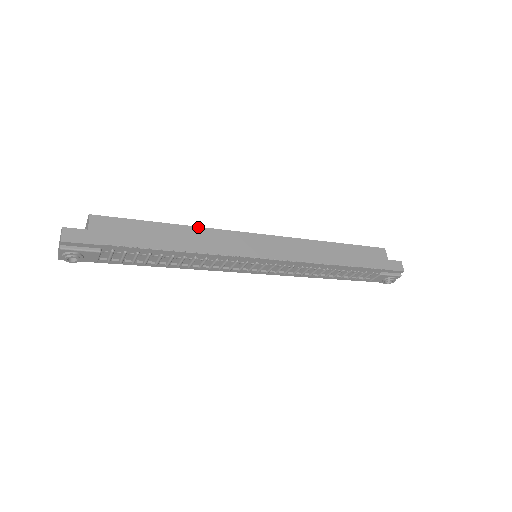
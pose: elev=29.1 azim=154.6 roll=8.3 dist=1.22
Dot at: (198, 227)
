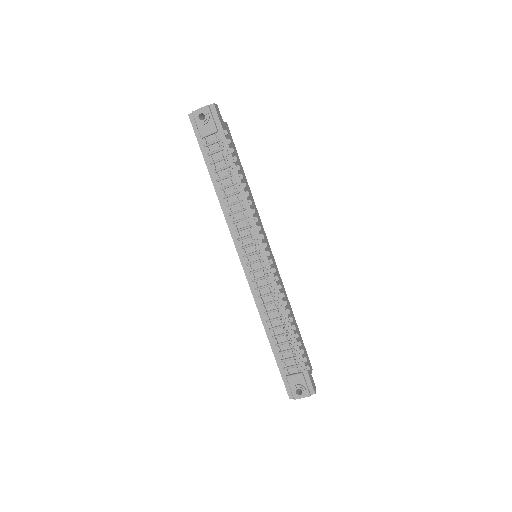
Dot at: (253, 199)
